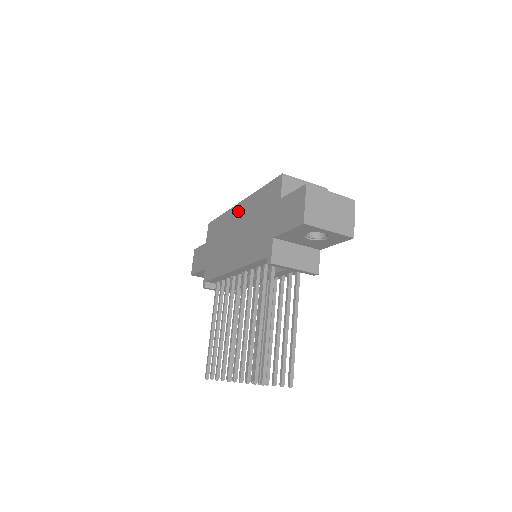
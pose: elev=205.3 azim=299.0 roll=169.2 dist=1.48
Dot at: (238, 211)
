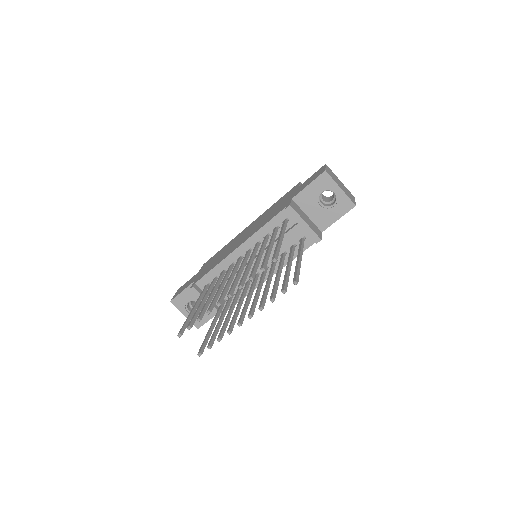
Dot at: (247, 228)
